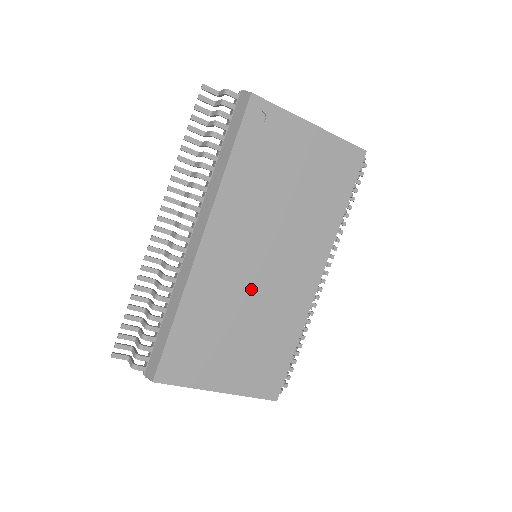
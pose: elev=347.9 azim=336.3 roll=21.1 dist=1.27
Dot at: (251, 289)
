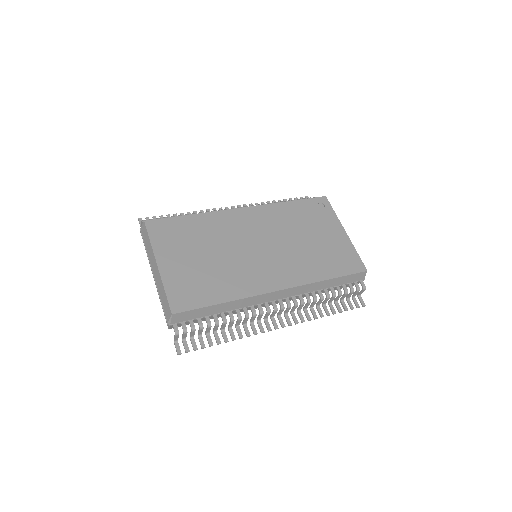
Dot at: (238, 248)
